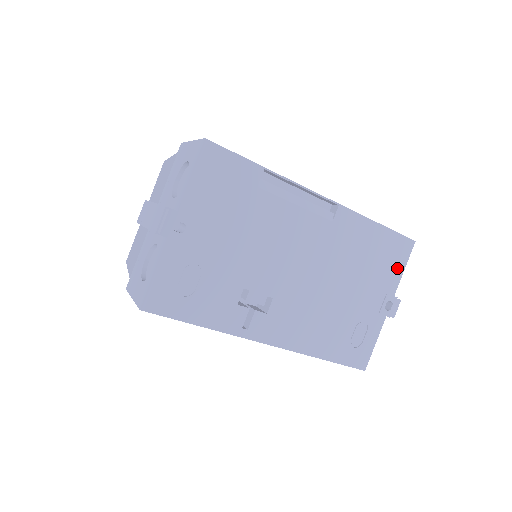
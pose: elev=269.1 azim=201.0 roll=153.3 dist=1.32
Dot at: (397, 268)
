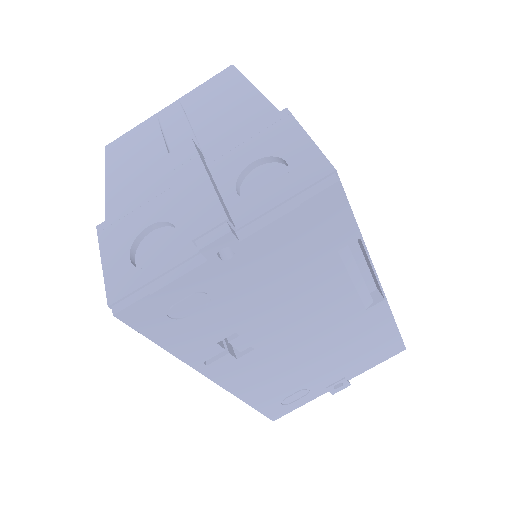
Dot at: (373, 362)
